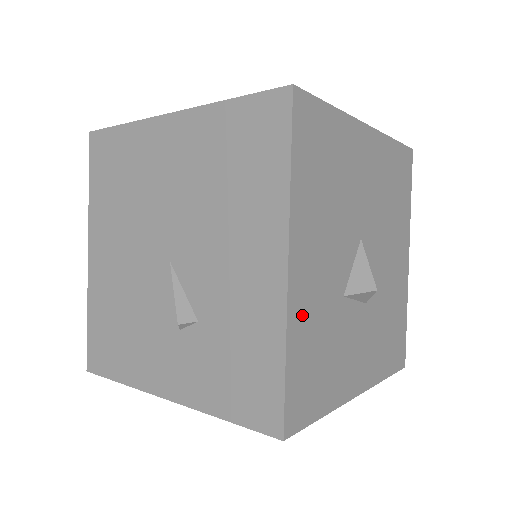
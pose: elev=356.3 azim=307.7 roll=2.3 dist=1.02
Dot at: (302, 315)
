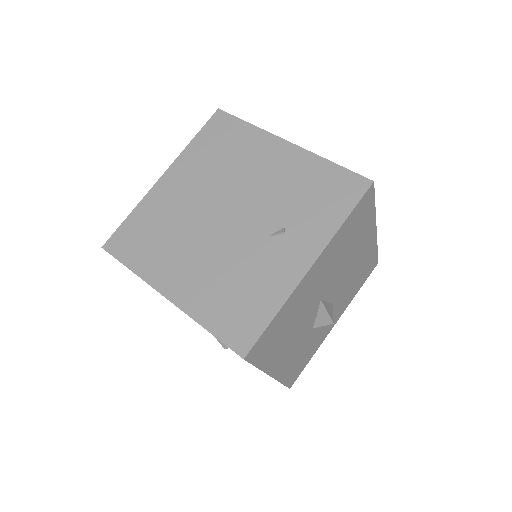
Dot at: (286, 369)
